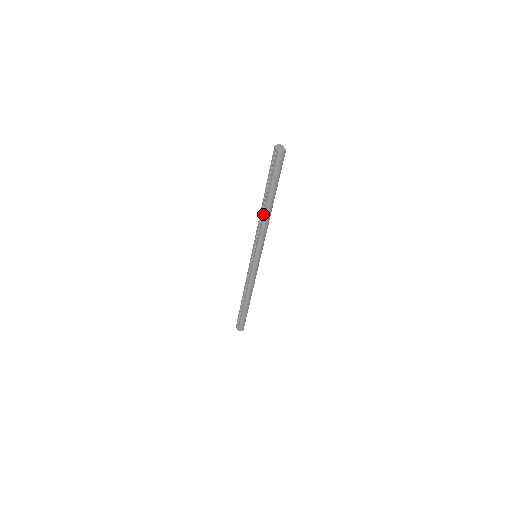
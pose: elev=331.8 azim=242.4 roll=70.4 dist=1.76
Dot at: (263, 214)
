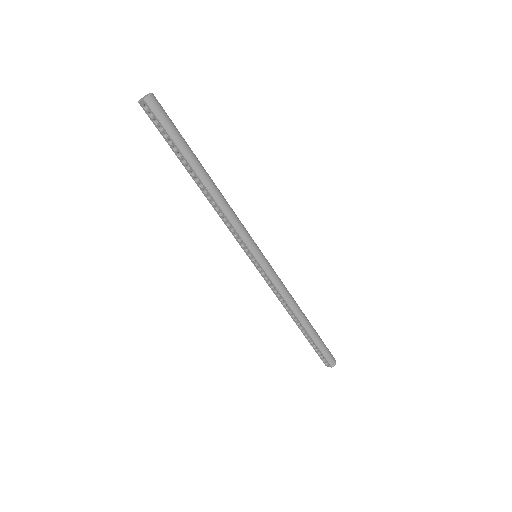
Dot at: (209, 195)
